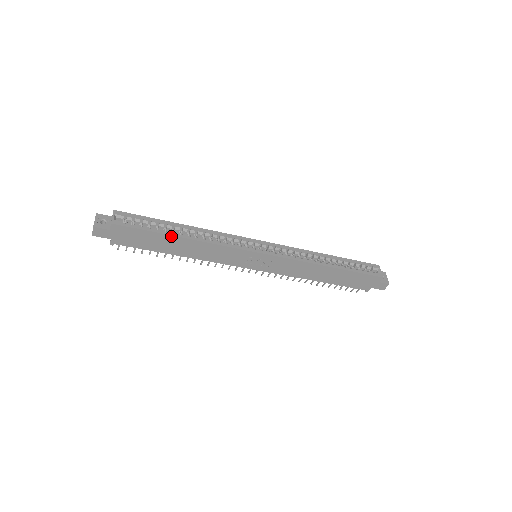
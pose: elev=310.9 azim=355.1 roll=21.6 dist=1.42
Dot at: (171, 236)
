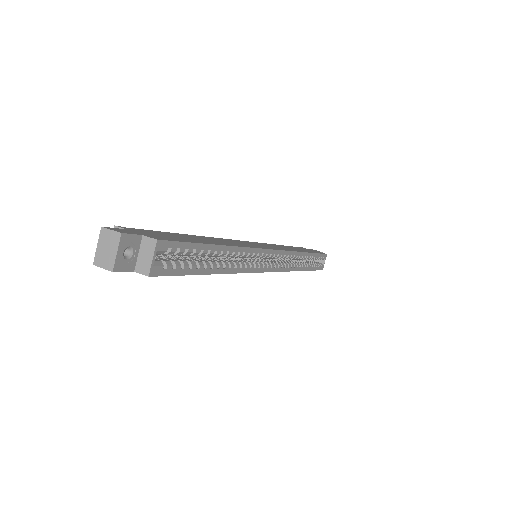
Dot at: (207, 273)
